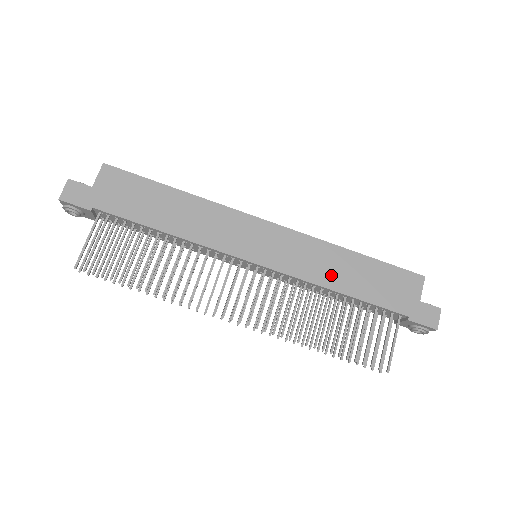
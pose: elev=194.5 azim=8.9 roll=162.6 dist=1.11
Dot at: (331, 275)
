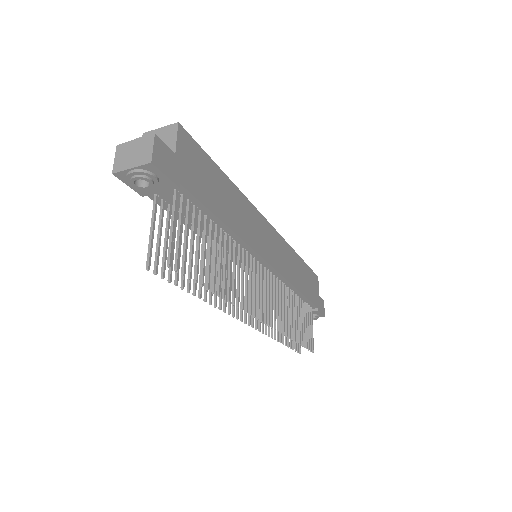
Dot at: (295, 276)
